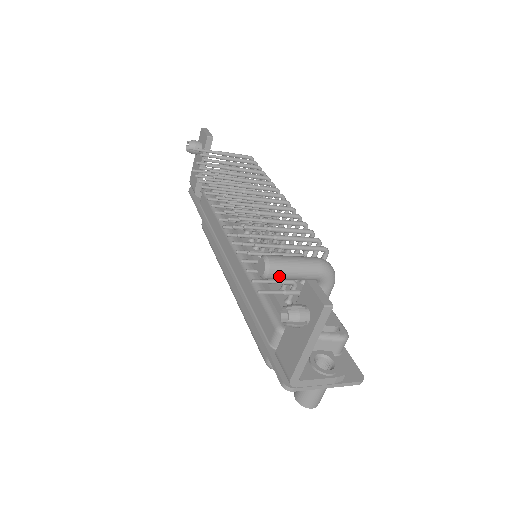
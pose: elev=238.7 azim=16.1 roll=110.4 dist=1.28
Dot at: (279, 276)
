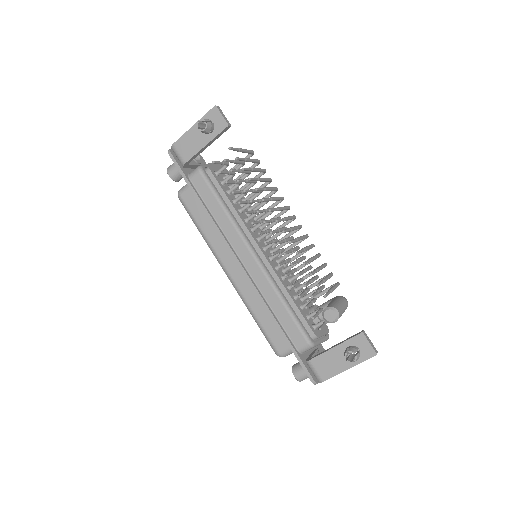
Dot at: occluded
